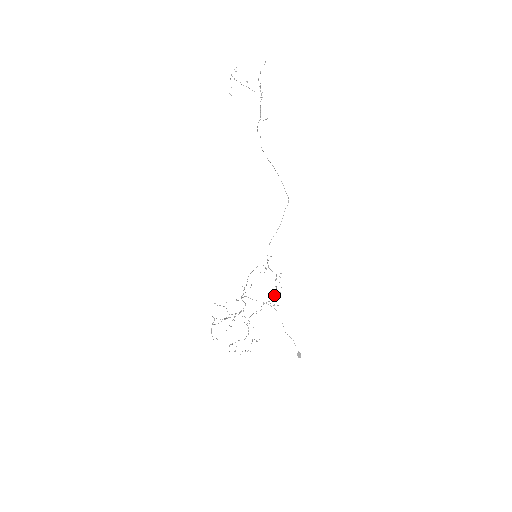
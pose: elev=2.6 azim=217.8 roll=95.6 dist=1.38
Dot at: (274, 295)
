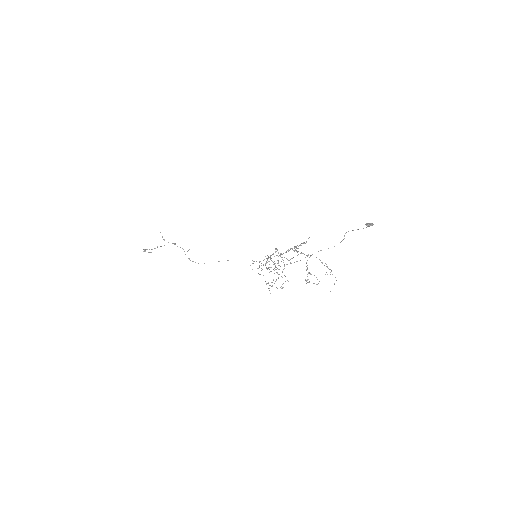
Dot at: occluded
